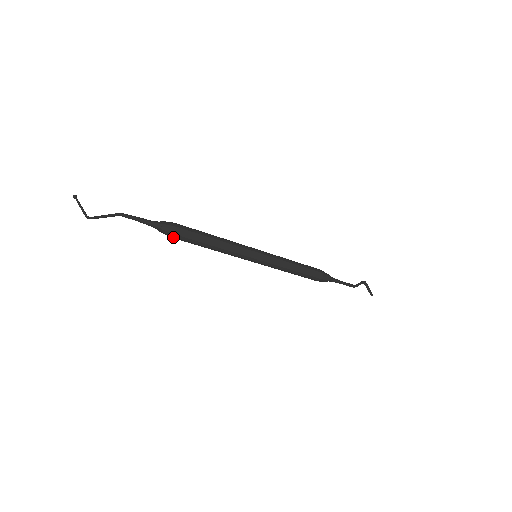
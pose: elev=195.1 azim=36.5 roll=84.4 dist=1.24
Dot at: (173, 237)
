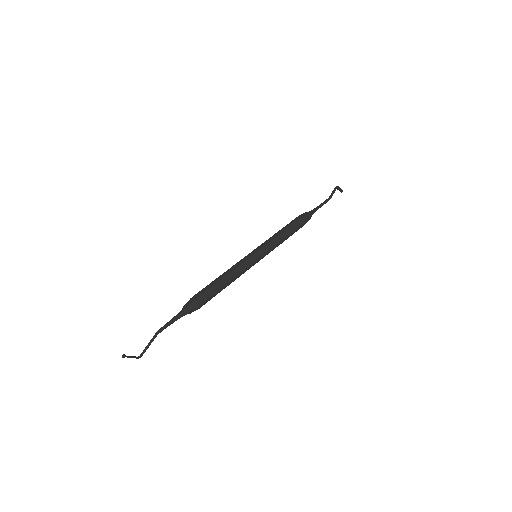
Dot at: occluded
